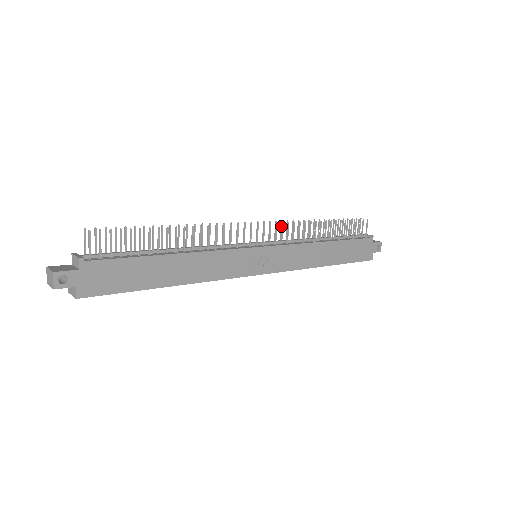
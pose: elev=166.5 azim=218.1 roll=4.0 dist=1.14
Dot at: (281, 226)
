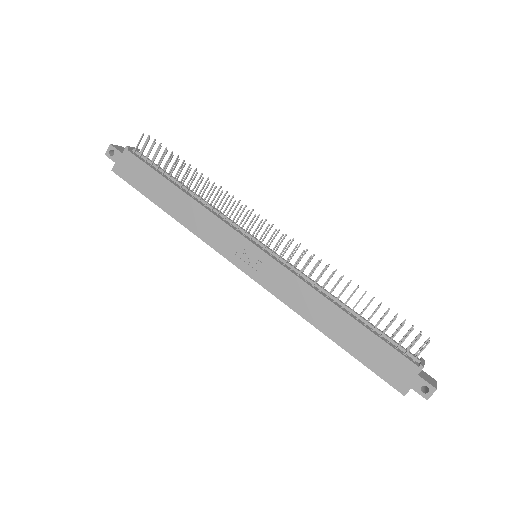
Dot at: (304, 253)
